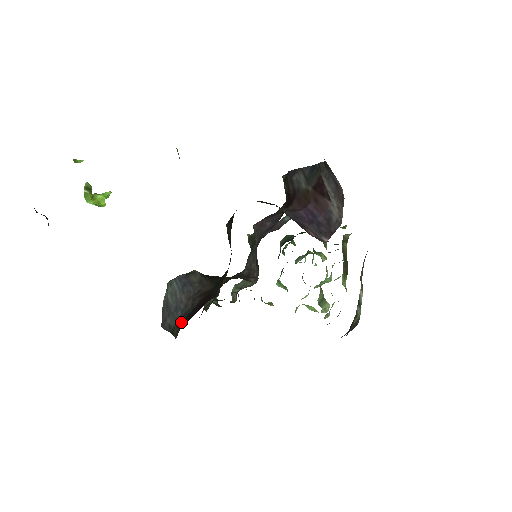
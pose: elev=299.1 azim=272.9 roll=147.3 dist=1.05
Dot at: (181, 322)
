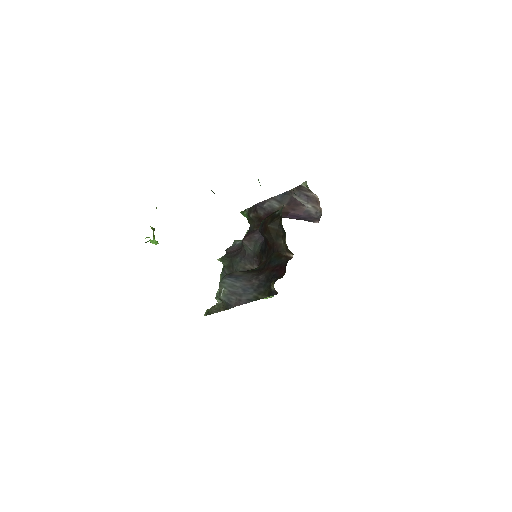
Dot at: occluded
